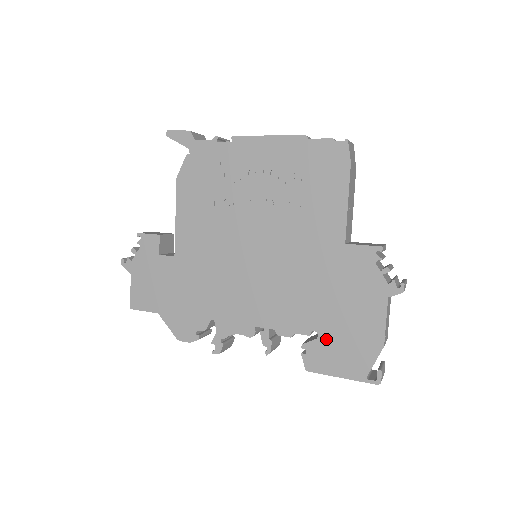
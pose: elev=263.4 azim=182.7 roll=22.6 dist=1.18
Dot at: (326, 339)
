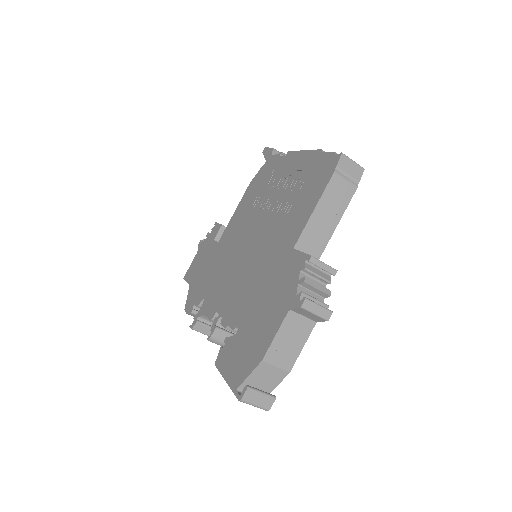
Dot at: (238, 338)
